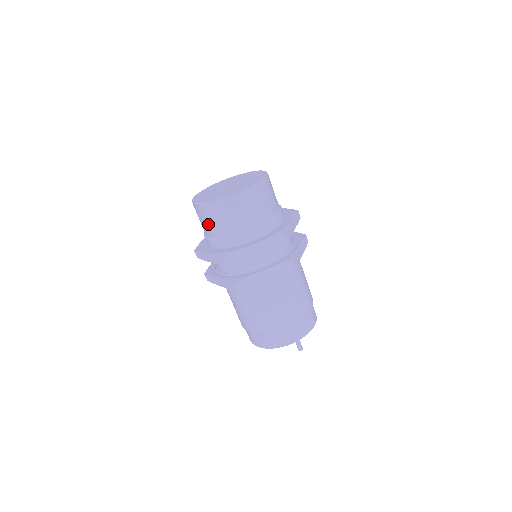
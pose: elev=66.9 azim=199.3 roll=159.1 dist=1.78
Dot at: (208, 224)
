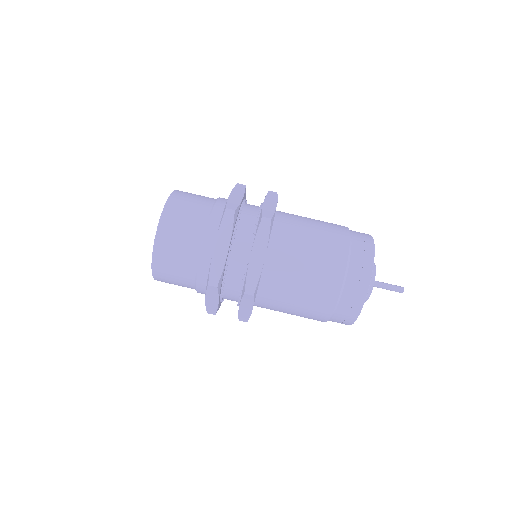
Dot at: (184, 234)
